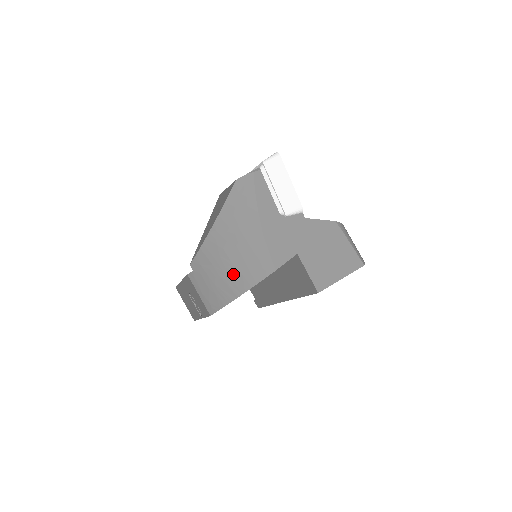
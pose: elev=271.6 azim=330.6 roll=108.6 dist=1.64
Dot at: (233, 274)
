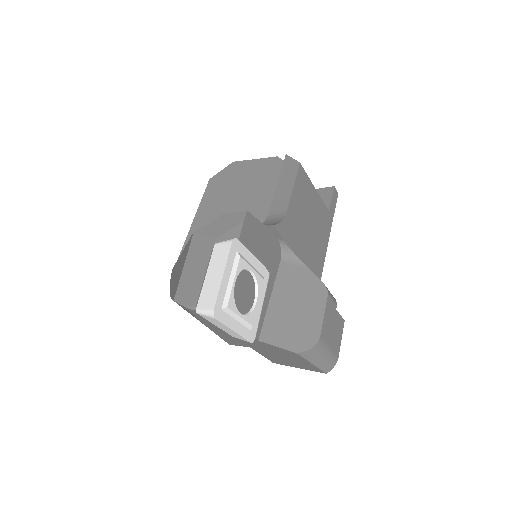
Dot at: occluded
